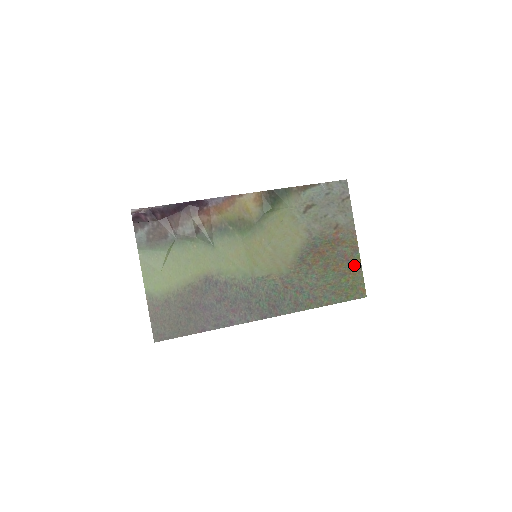
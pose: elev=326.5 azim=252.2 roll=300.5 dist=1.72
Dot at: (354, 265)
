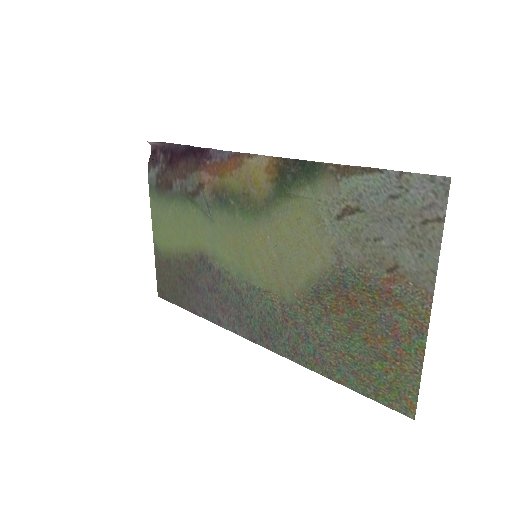
Dot at: (407, 354)
